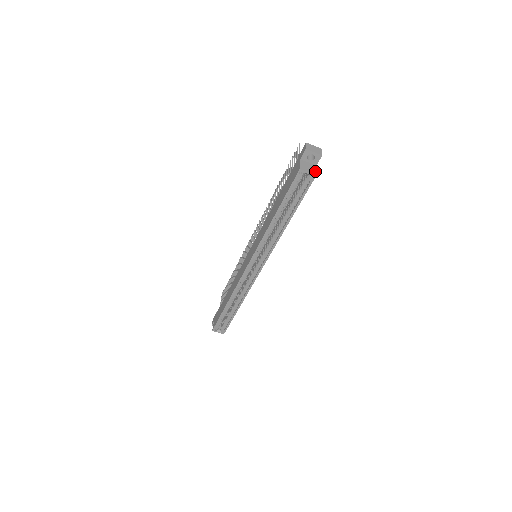
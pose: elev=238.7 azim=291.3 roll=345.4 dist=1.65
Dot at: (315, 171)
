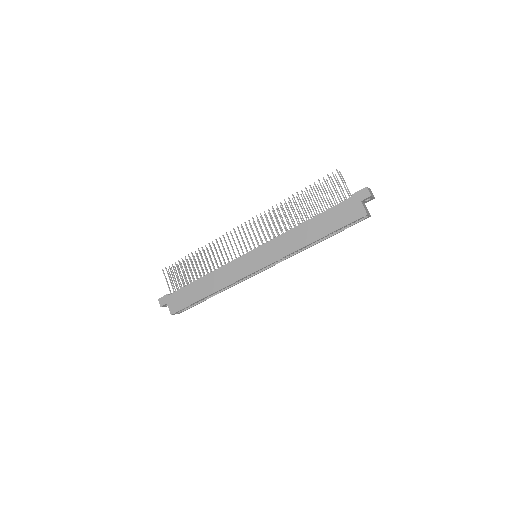
Dot at: occluded
